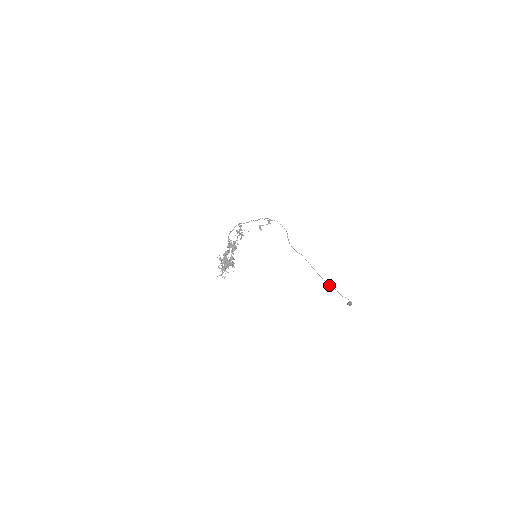
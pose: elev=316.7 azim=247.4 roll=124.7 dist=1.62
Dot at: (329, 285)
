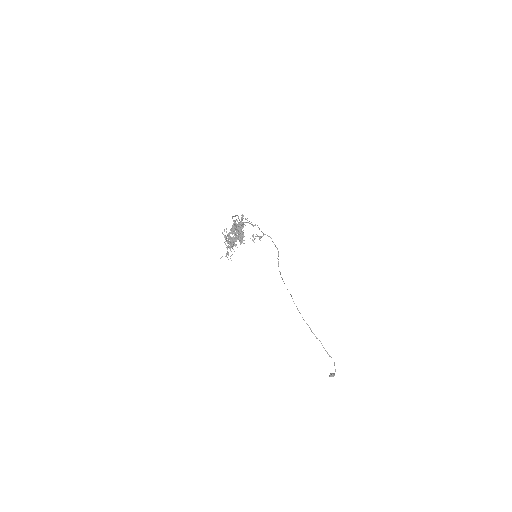
Dot at: occluded
